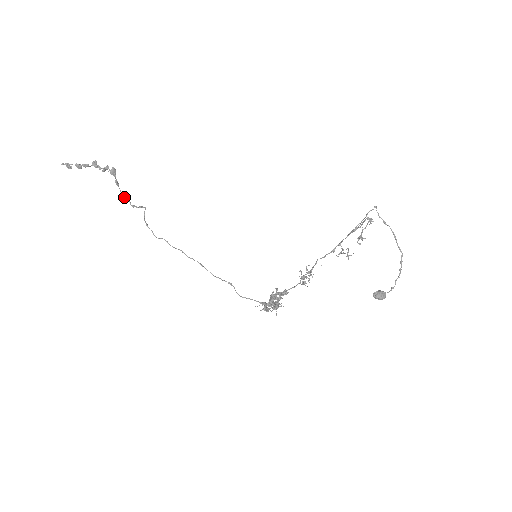
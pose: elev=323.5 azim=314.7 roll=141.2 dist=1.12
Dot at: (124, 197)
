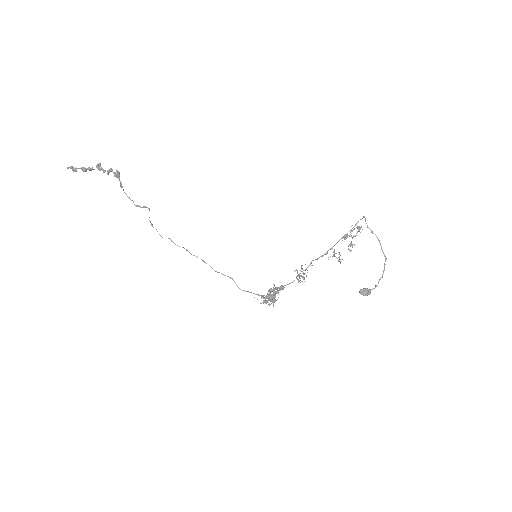
Dot at: occluded
